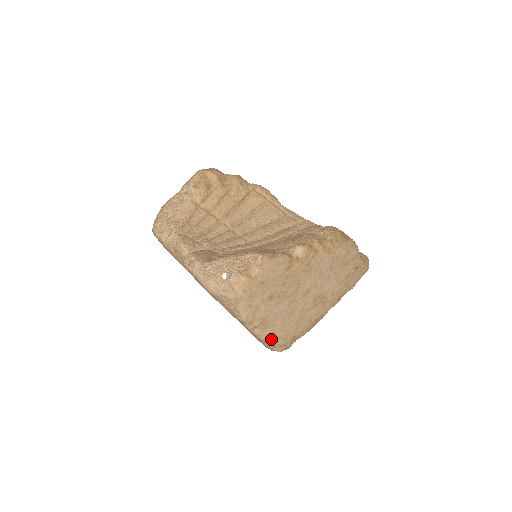
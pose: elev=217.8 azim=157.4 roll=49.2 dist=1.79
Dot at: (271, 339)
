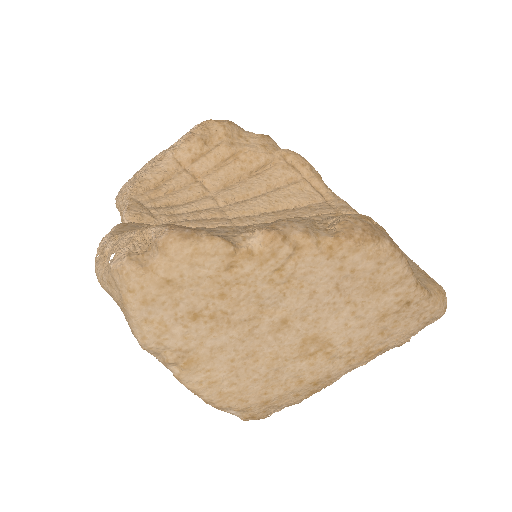
Dot at: (209, 392)
